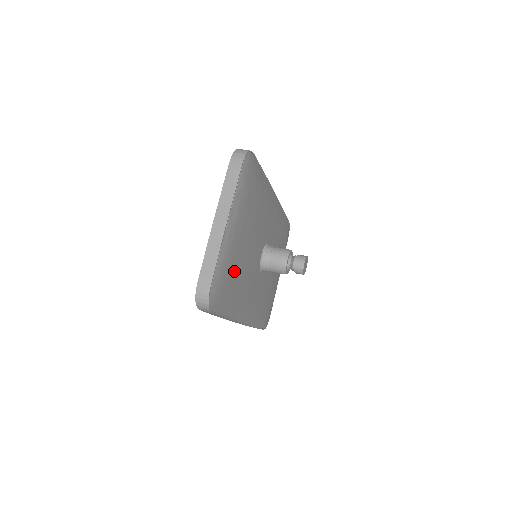
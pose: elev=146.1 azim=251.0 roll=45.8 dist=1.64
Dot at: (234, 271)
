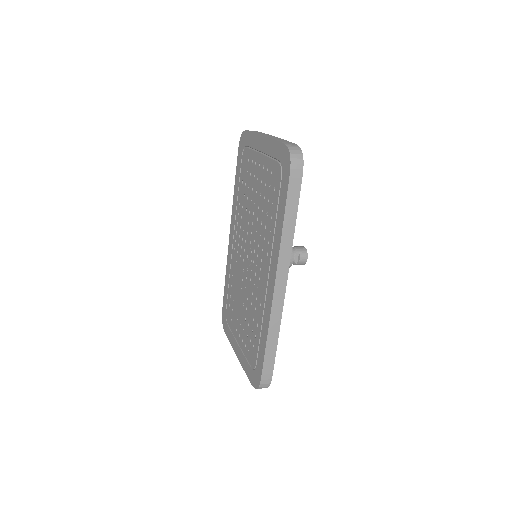
Dot at: occluded
